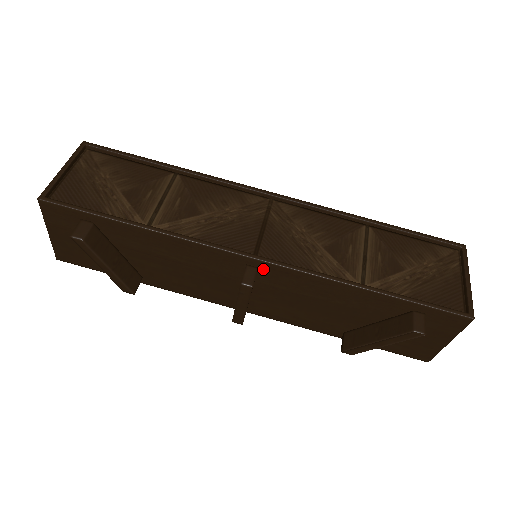
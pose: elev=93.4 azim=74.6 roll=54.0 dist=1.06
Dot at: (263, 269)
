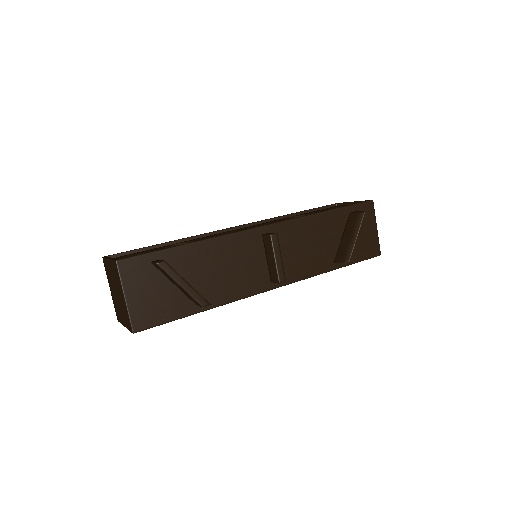
Dot at: (272, 232)
